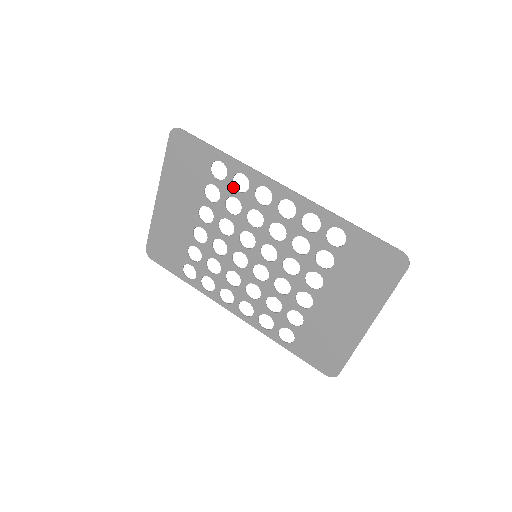
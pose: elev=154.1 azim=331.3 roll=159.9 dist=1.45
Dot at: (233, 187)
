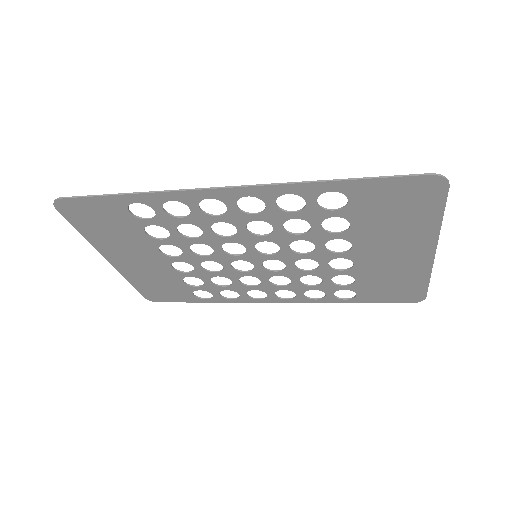
Dot at: (172, 217)
